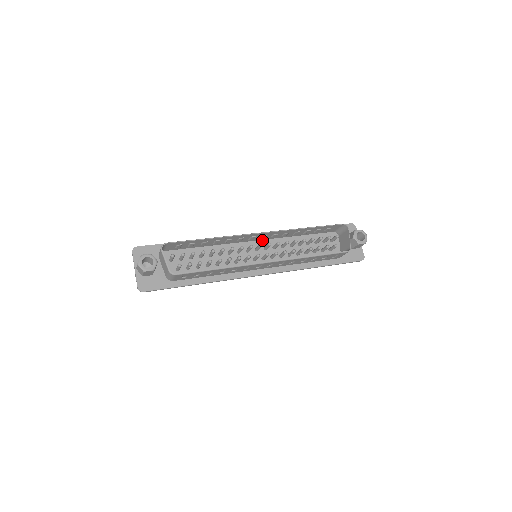
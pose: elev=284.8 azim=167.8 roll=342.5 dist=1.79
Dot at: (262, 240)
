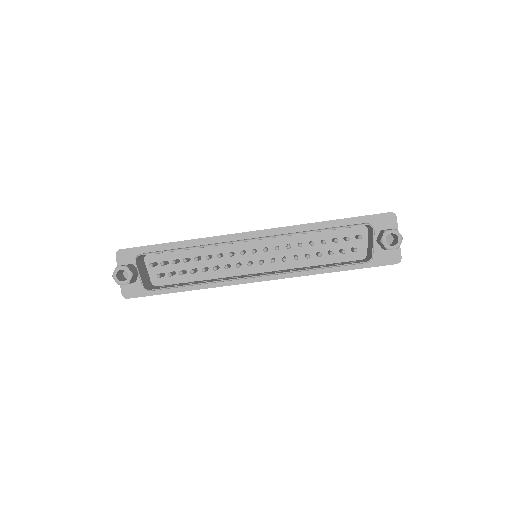
Dot at: occluded
